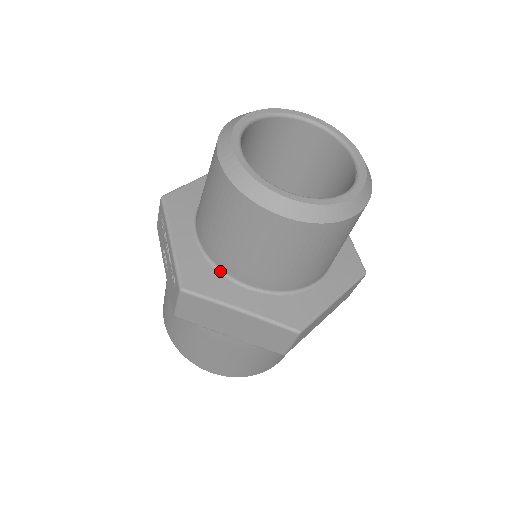
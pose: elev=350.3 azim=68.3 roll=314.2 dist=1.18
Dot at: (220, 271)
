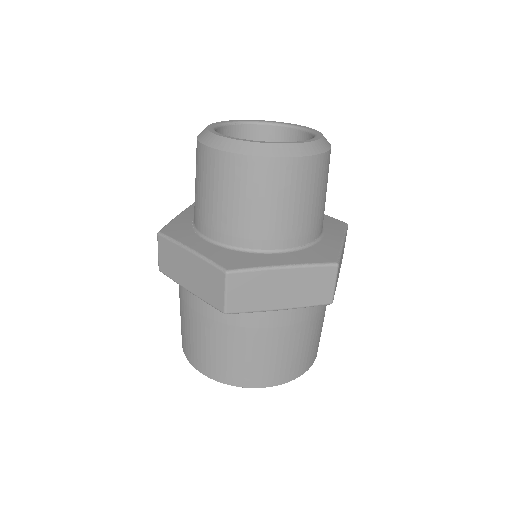
Dot at: (195, 229)
